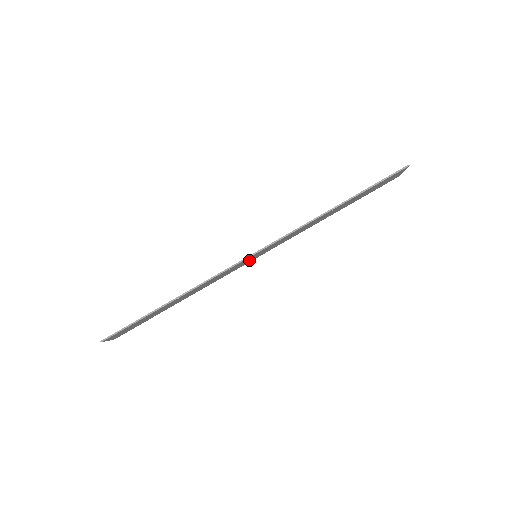
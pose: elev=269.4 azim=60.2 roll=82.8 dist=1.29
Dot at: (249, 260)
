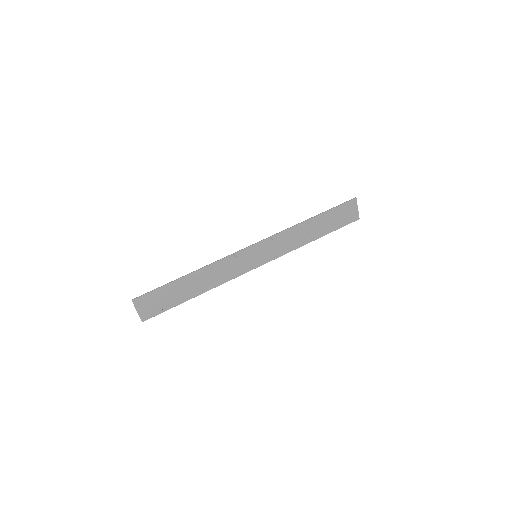
Dot at: (251, 261)
